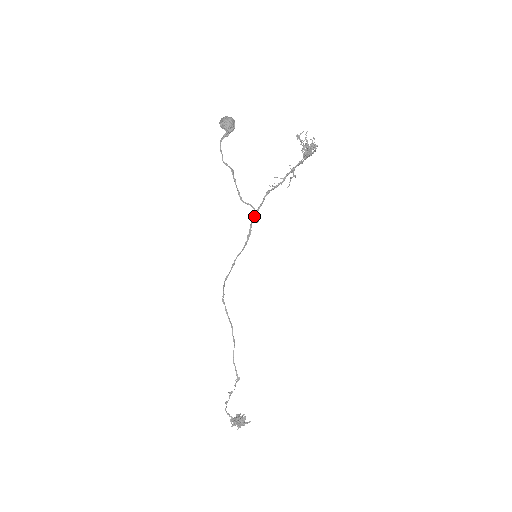
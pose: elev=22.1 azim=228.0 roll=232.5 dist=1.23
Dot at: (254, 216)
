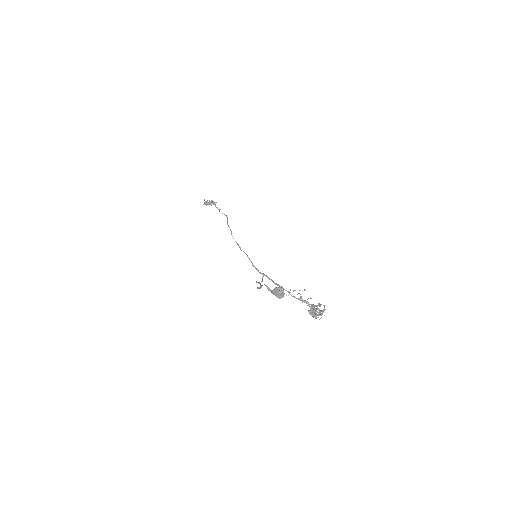
Dot at: (263, 275)
